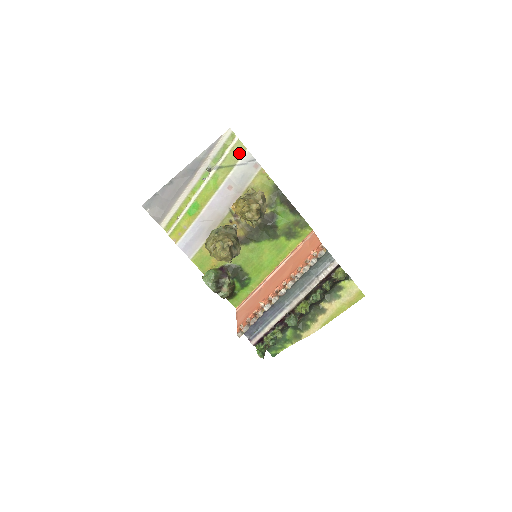
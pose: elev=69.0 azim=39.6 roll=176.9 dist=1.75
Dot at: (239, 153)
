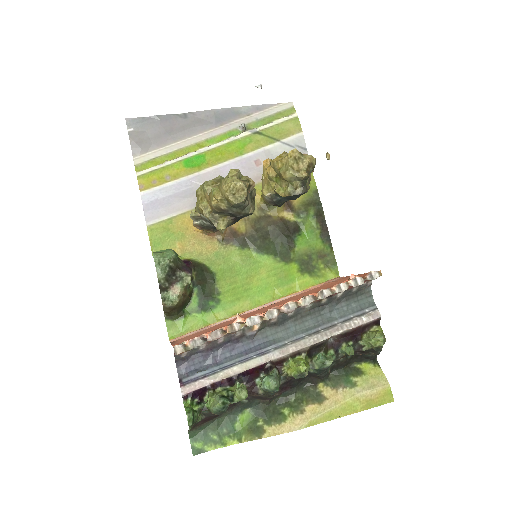
Dot at: (291, 131)
